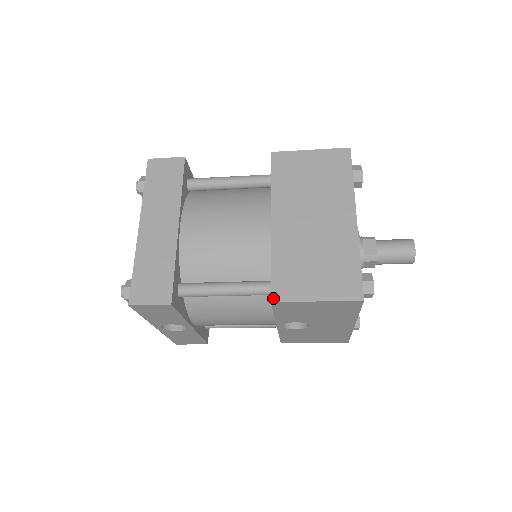
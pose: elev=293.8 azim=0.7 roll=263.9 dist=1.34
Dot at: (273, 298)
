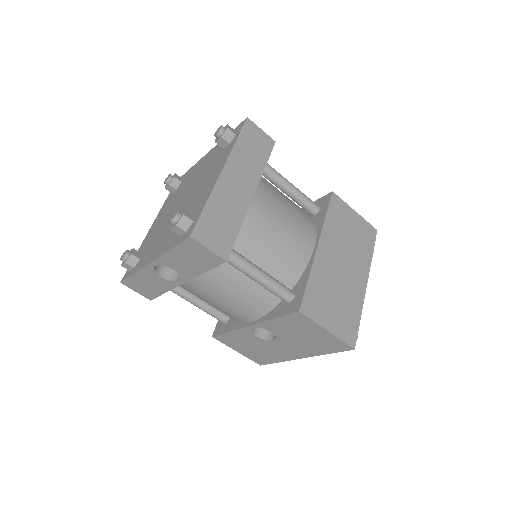
Dot at: (302, 309)
